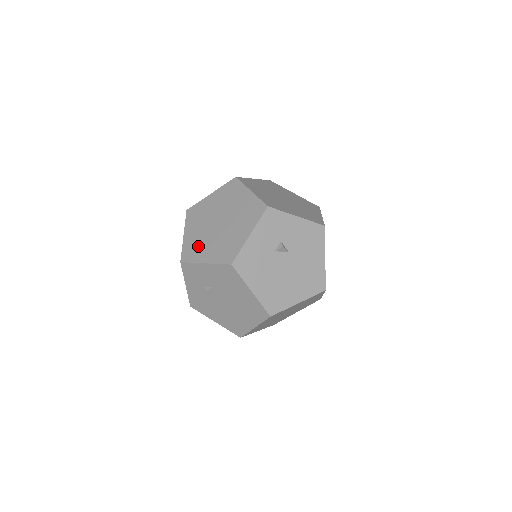
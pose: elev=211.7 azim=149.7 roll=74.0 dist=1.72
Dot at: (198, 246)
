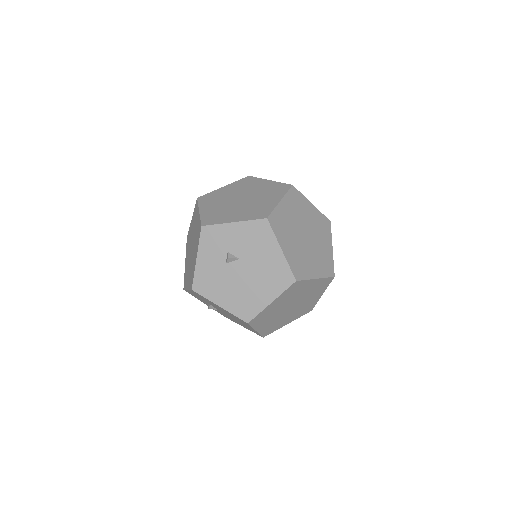
Dot at: (187, 273)
